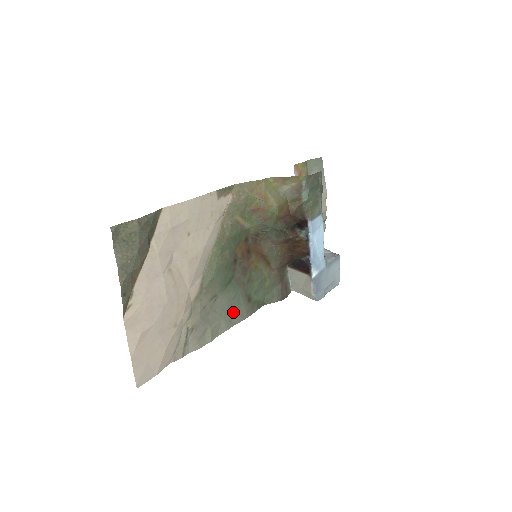
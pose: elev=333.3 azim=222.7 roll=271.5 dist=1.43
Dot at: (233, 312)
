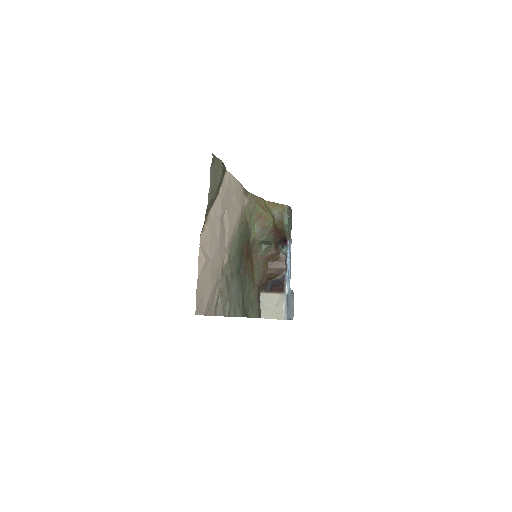
Dot at: (237, 303)
